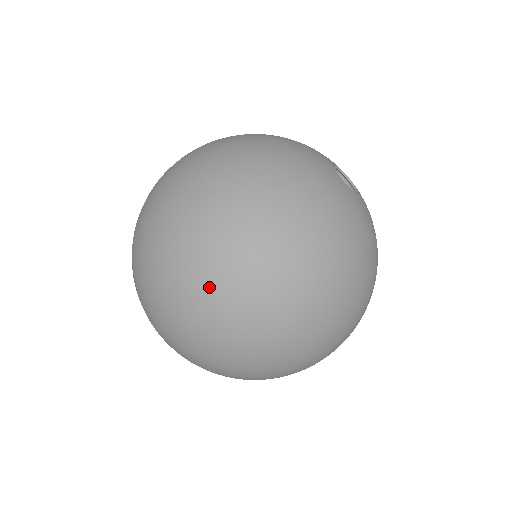
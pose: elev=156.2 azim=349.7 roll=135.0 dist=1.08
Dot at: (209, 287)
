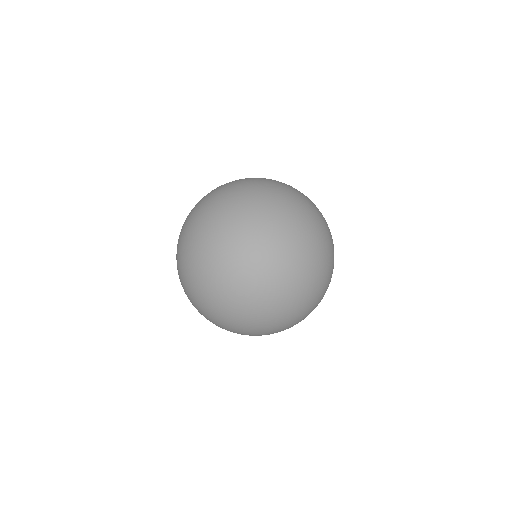
Dot at: (278, 217)
